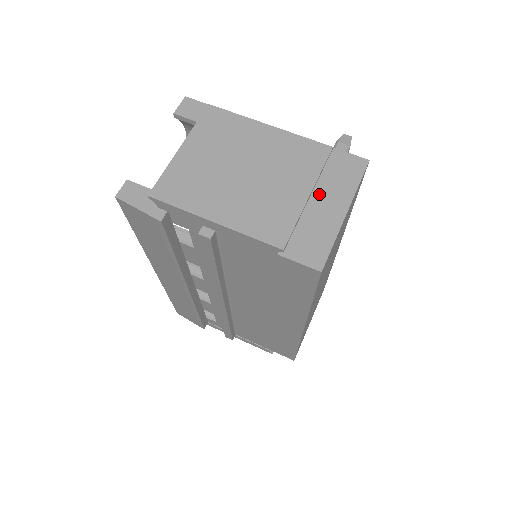
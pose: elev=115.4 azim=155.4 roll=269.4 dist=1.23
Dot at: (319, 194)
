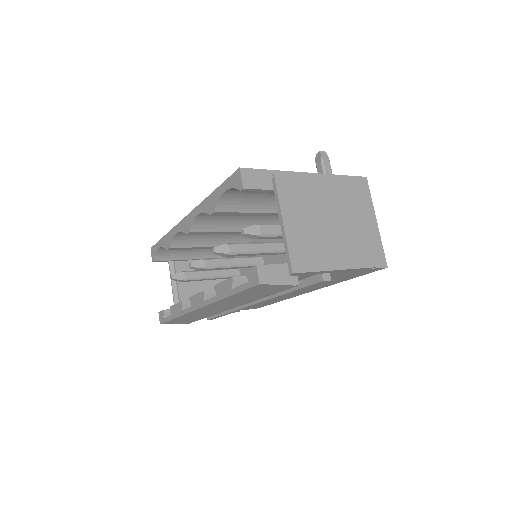
Dot at: occluded
